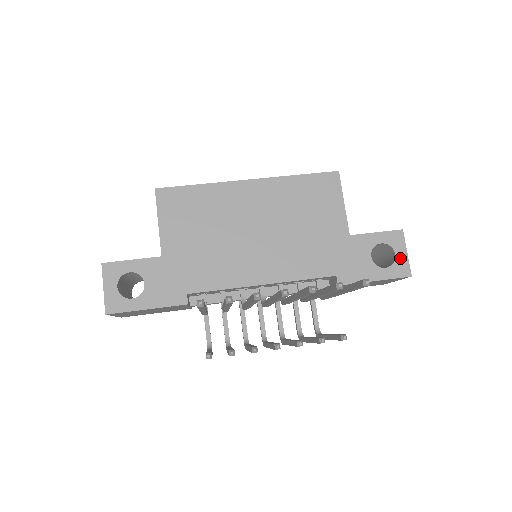
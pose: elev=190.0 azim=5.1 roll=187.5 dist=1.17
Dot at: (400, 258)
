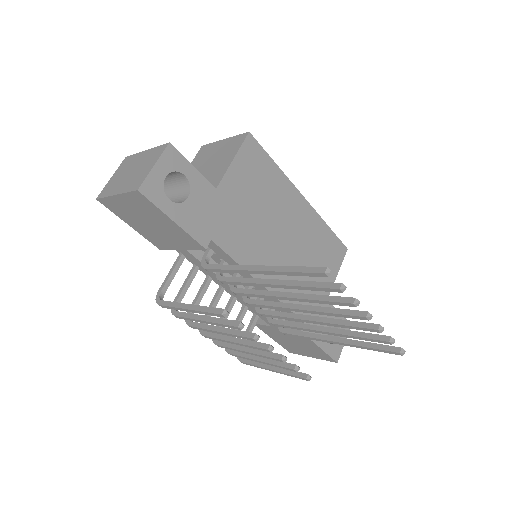
Dot at: occluded
